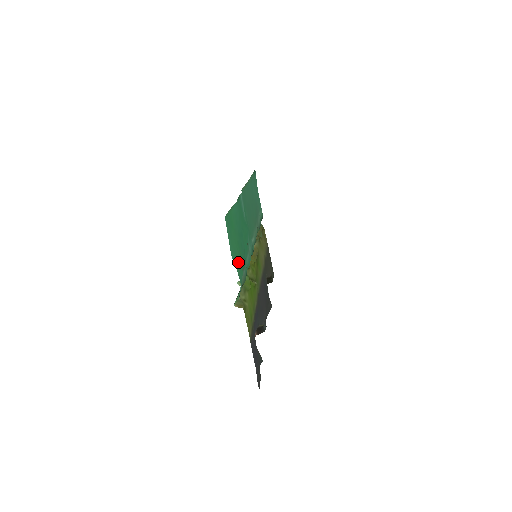
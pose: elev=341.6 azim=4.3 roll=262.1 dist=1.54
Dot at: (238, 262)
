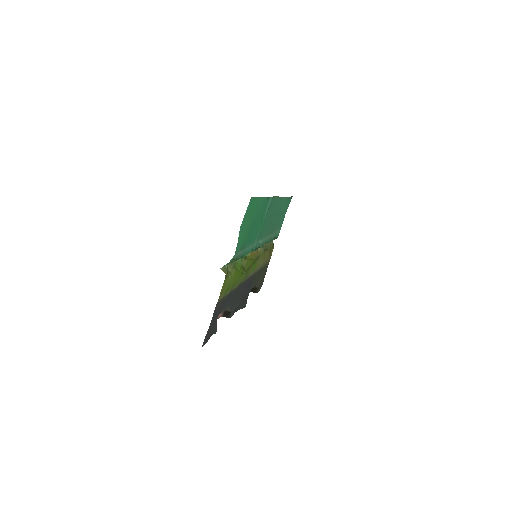
Dot at: (242, 238)
